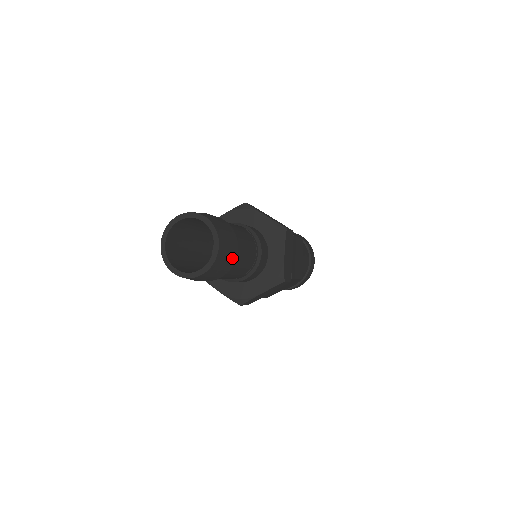
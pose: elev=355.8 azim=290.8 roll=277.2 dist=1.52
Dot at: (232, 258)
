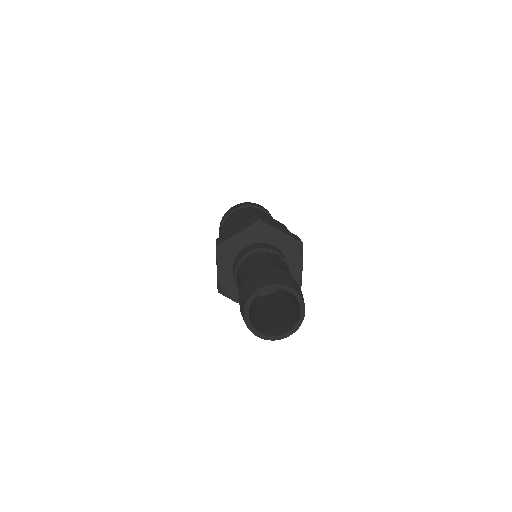
Dot at: occluded
